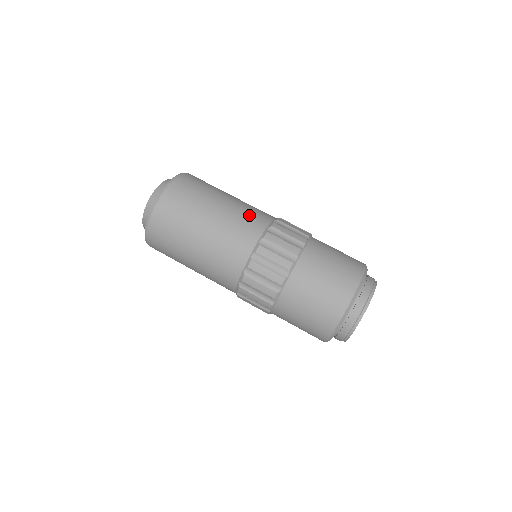
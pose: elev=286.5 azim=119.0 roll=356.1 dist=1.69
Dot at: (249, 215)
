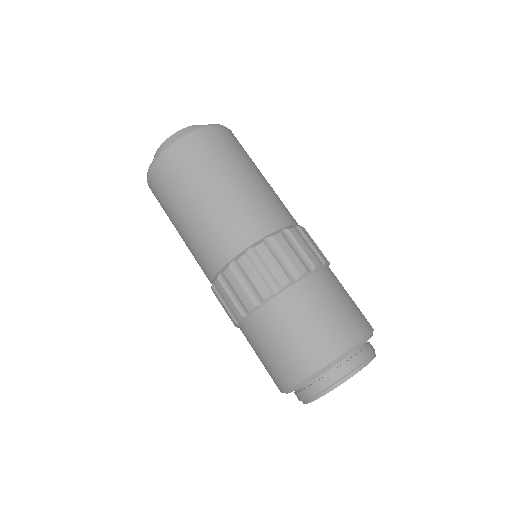
Dot at: (281, 203)
